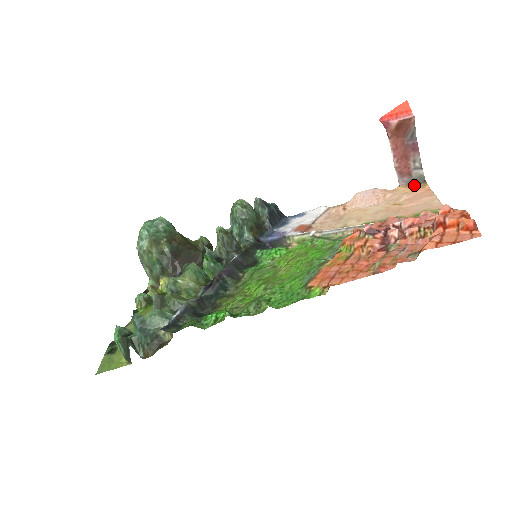
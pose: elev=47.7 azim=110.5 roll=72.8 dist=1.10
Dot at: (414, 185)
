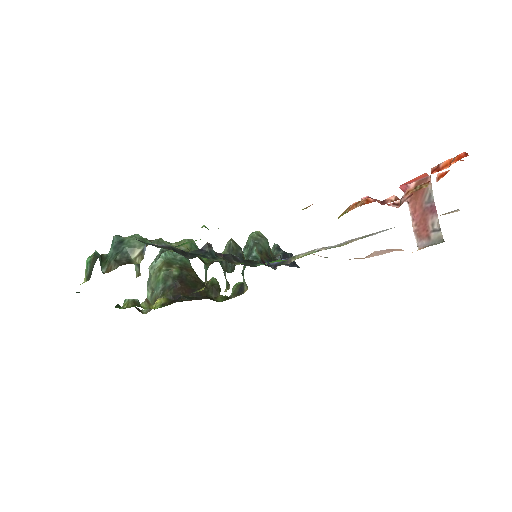
Dot at: (432, 244)
